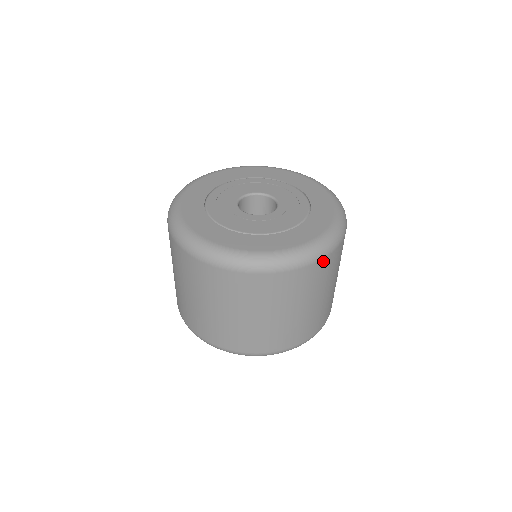
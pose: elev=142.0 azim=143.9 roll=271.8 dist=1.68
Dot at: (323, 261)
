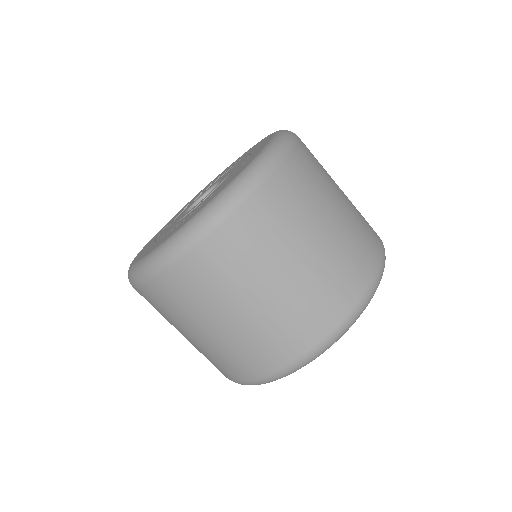
Dot at: (287, 164)
